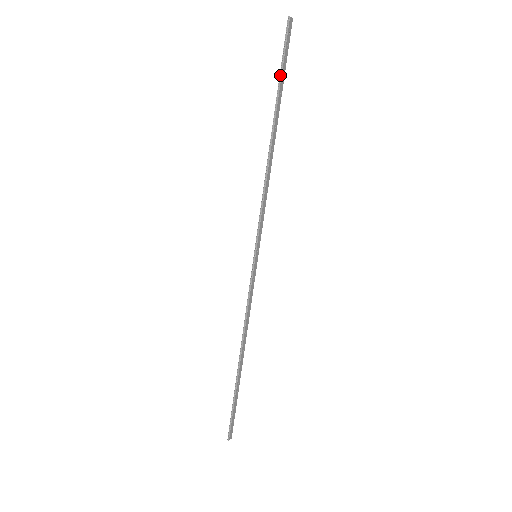
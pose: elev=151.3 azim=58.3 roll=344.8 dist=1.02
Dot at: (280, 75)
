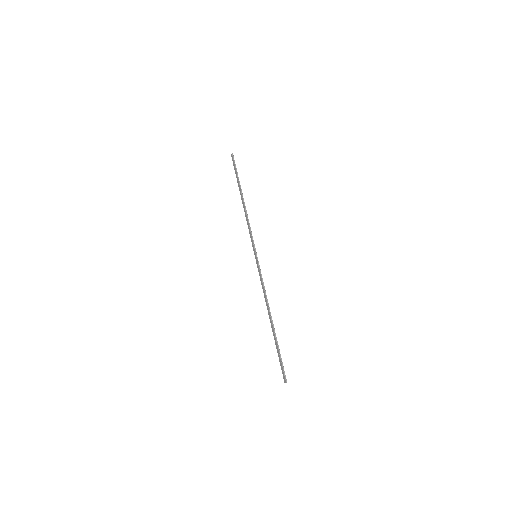
Dot at: (237, 174)
